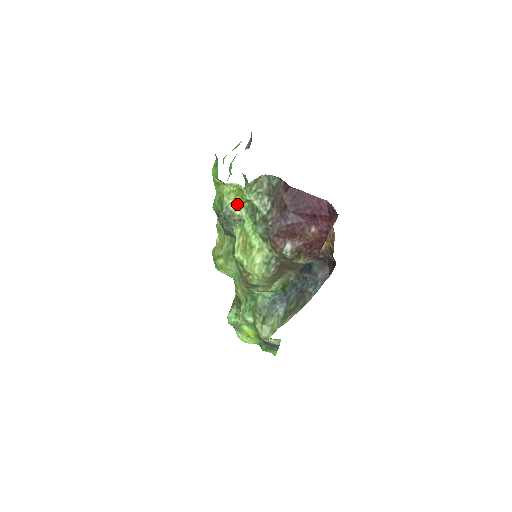
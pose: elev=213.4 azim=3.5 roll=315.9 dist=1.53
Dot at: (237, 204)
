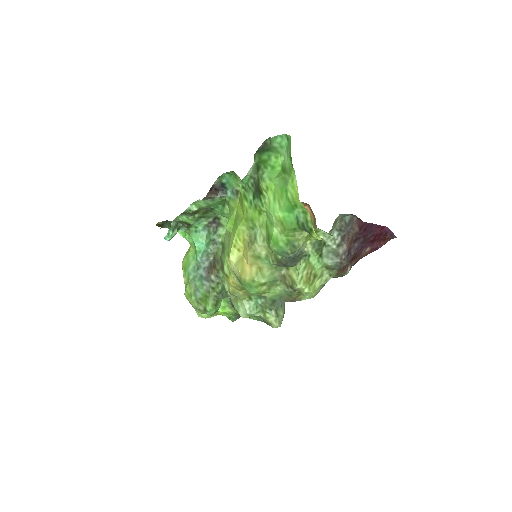
Dot at: (306, 242)
